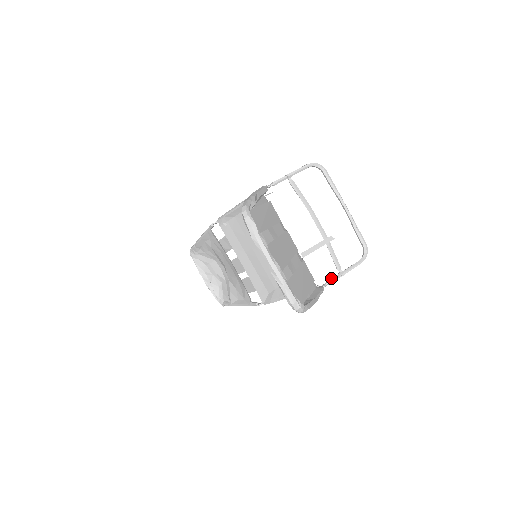
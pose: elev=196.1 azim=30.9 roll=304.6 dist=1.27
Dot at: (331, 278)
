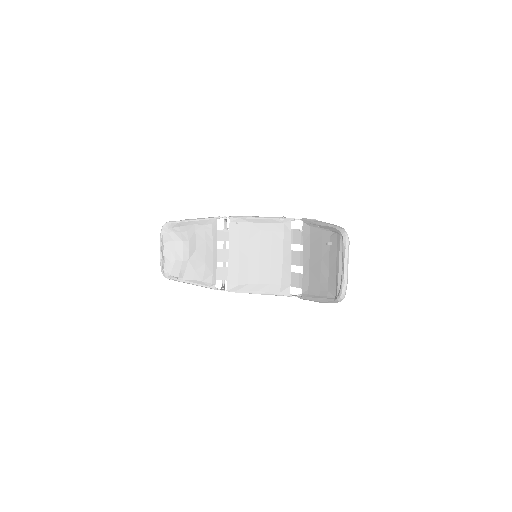
Dot at: occluded
